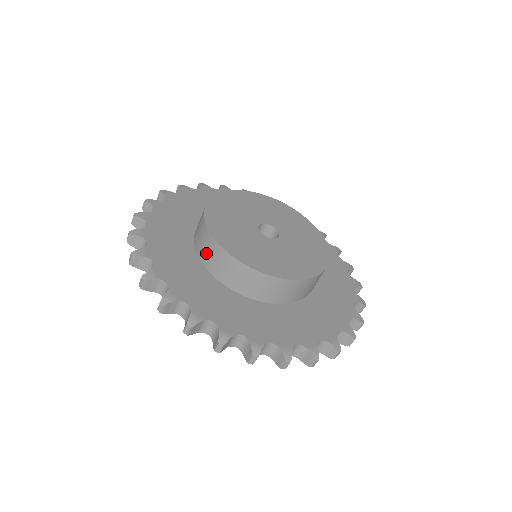
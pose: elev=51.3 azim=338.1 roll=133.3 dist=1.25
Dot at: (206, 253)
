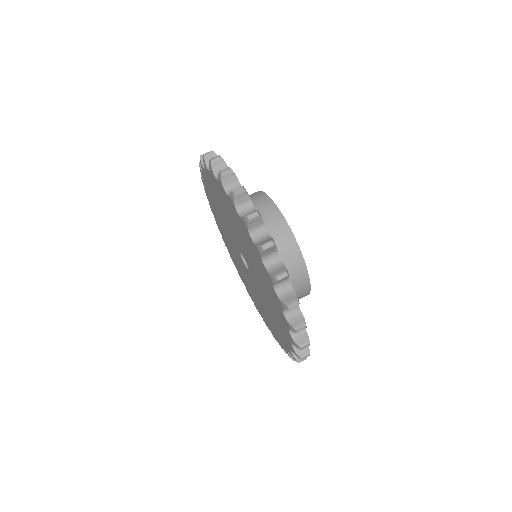
Dot at: occluded
